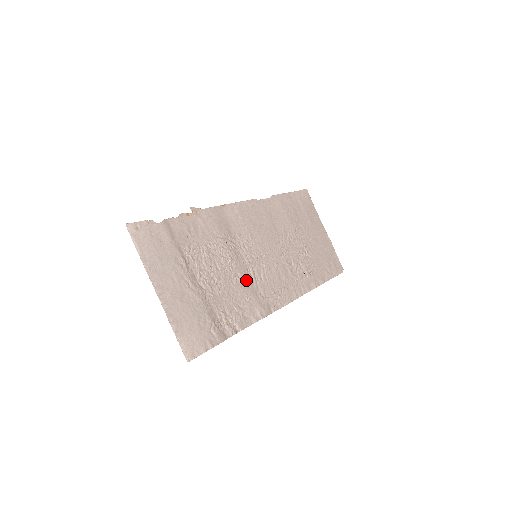
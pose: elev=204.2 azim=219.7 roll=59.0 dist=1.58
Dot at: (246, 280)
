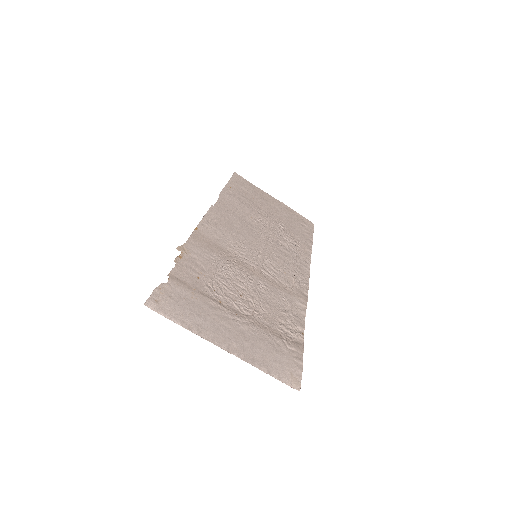
Dot at: (268, 283)
